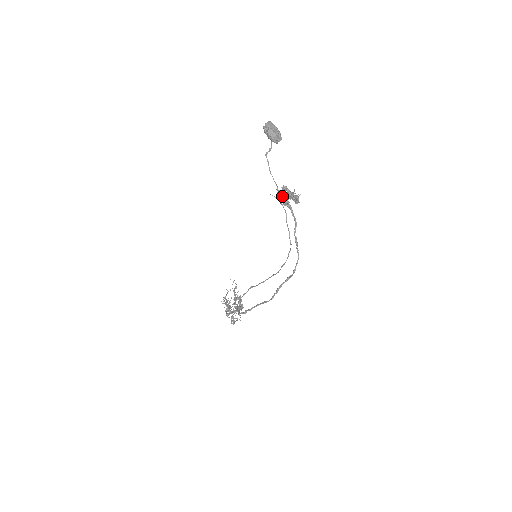
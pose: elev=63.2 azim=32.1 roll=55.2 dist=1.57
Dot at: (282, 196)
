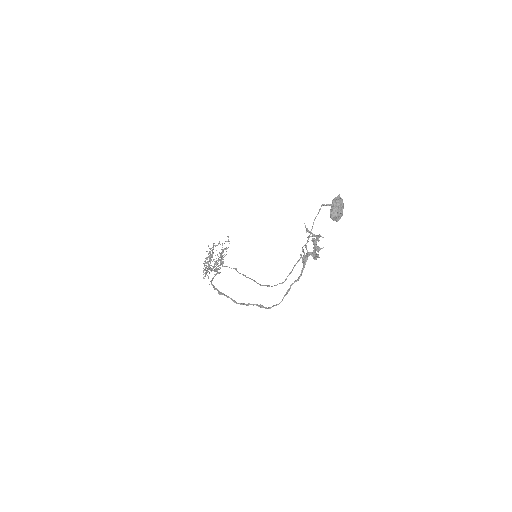
Dot at: (311, 232)
